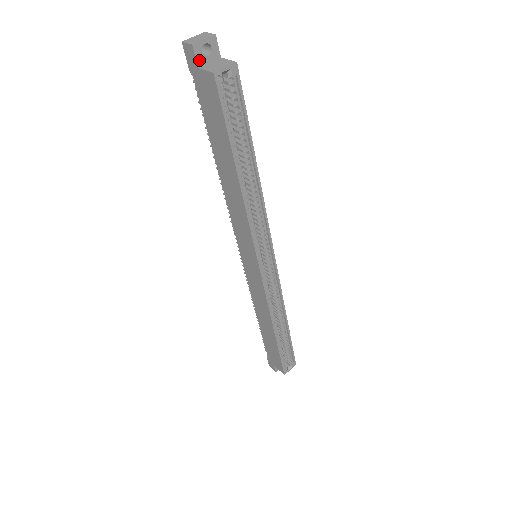
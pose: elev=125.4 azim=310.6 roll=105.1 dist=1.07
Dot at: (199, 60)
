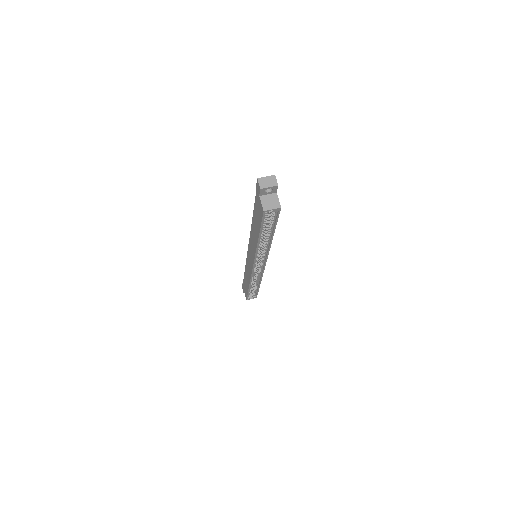
Dot at: (262, 193)
